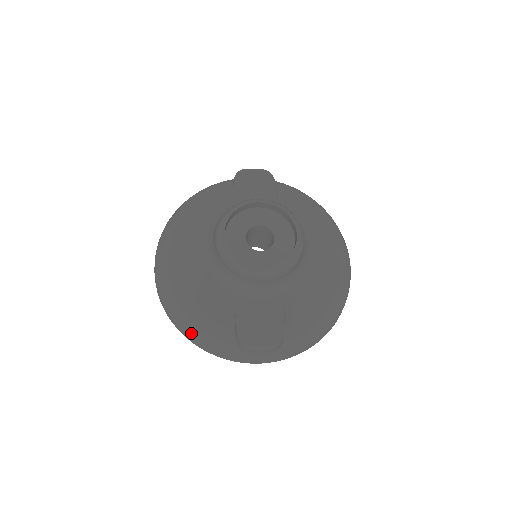
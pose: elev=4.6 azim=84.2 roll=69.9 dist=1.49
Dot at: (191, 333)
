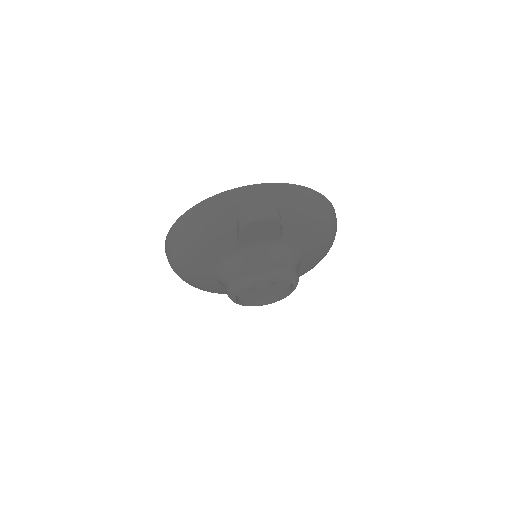
Dot at: occluded
